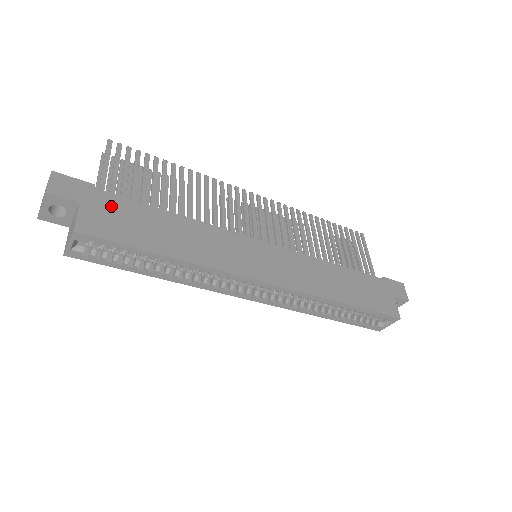
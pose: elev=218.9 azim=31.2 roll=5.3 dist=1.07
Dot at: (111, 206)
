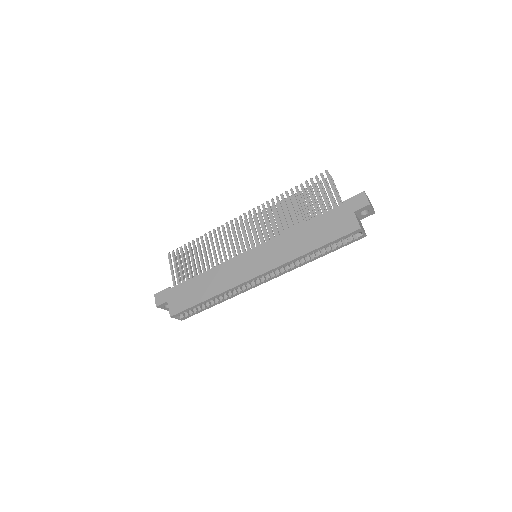
Dot at: (178, 293)
